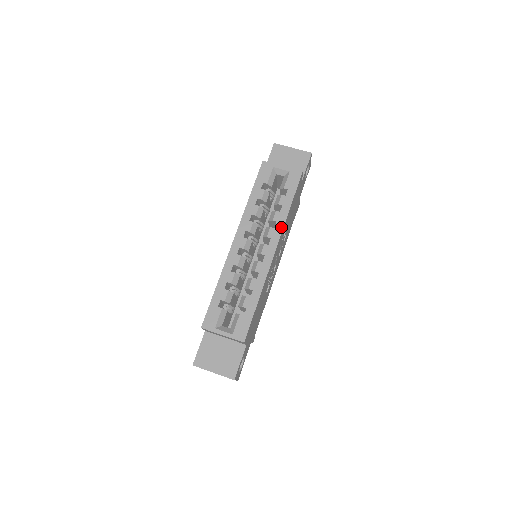
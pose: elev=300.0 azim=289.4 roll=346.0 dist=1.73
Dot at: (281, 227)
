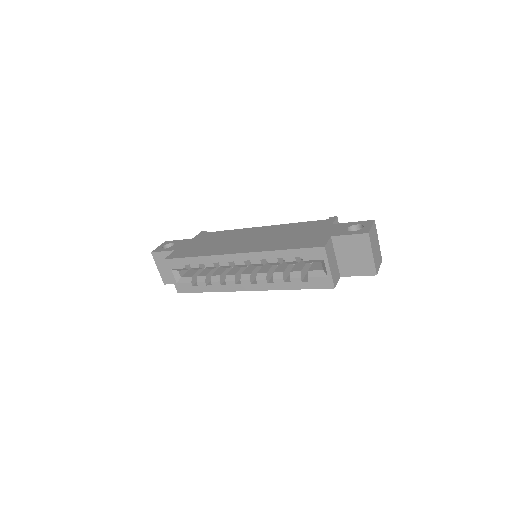
Dot at: (272, 288)
